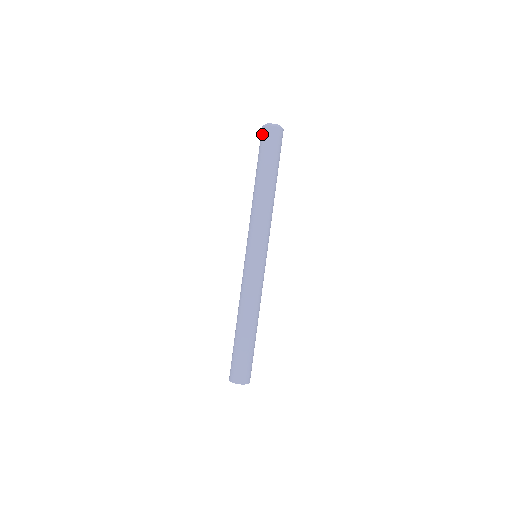
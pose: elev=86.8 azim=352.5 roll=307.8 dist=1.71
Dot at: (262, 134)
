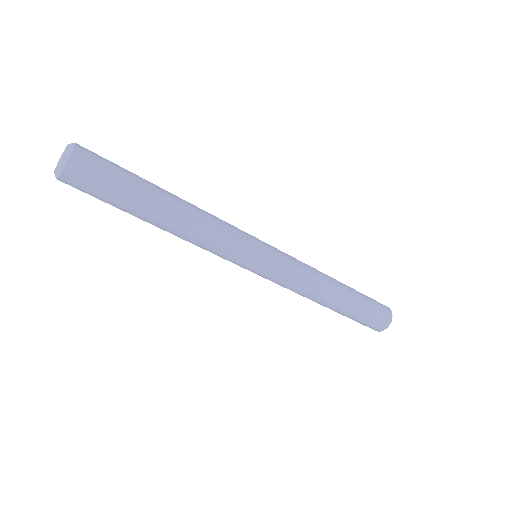
Dot at: occluded
